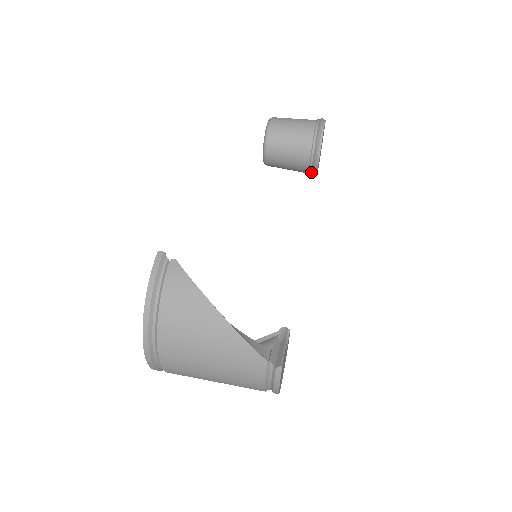
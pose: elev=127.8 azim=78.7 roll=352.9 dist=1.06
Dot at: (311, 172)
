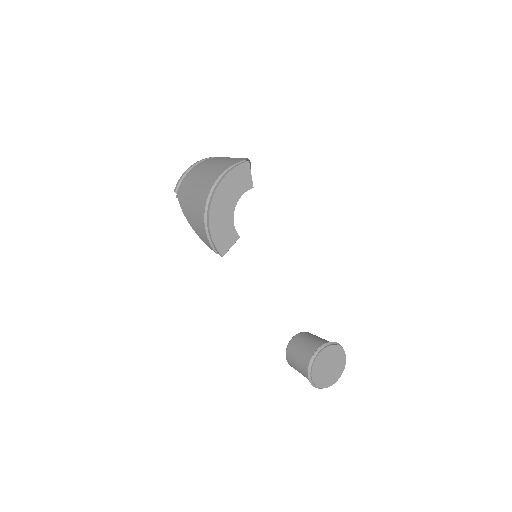
Dot at: (311, 359)
